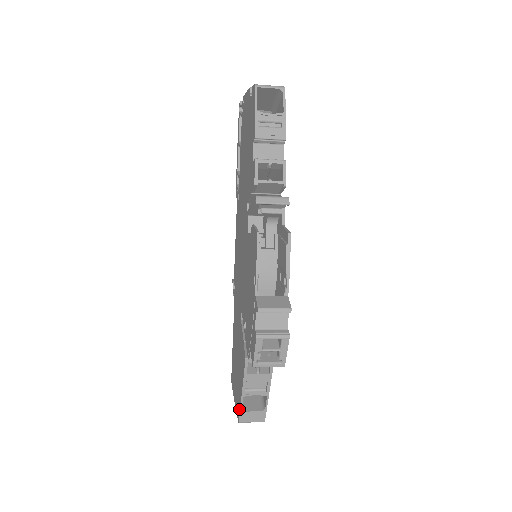
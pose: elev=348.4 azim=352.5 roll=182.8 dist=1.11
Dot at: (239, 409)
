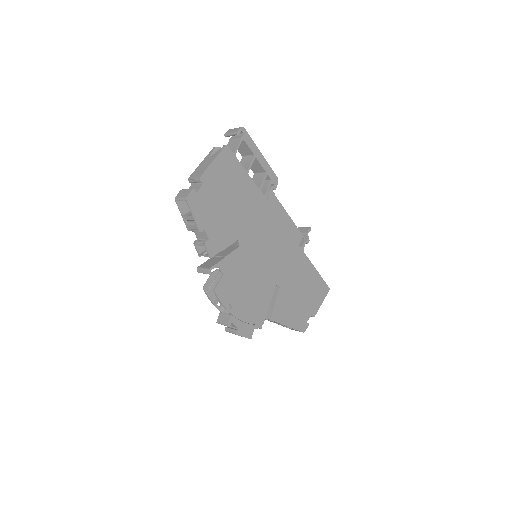
Dot at: occluded
